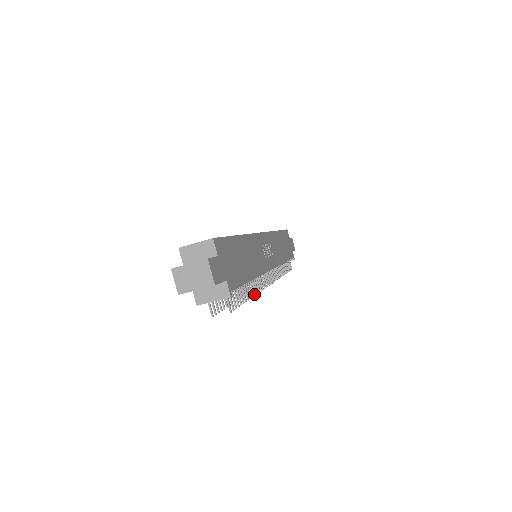
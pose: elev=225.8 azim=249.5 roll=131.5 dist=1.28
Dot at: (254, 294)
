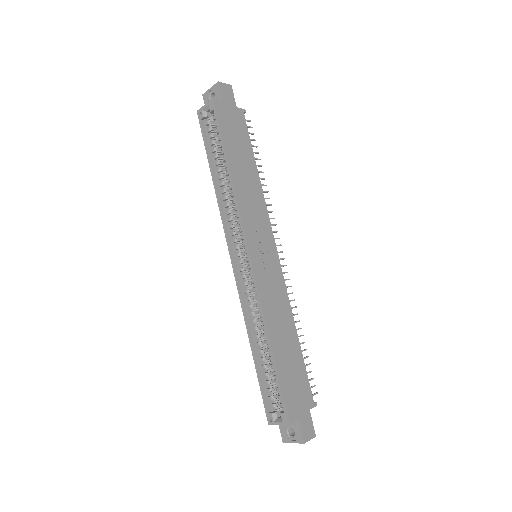
Dot at: occluded
